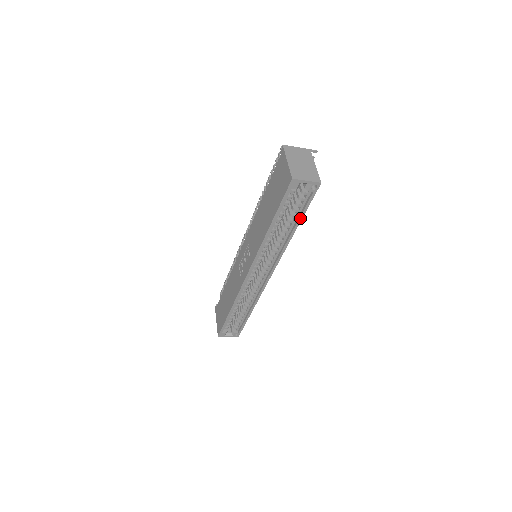
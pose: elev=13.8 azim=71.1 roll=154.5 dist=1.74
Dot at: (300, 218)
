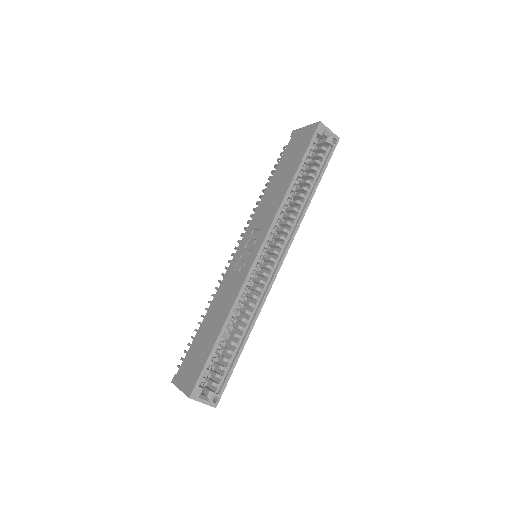
Dot at: (320, 177)
